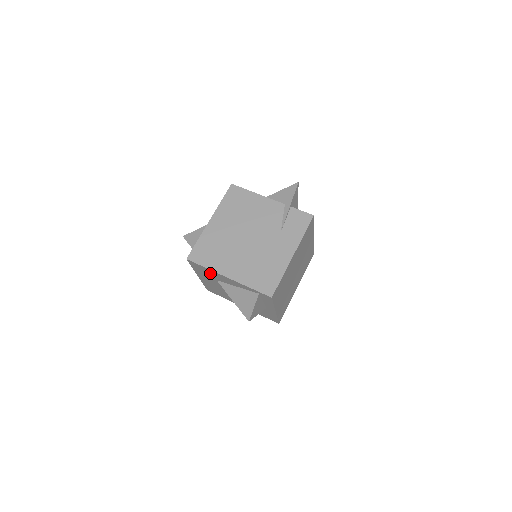
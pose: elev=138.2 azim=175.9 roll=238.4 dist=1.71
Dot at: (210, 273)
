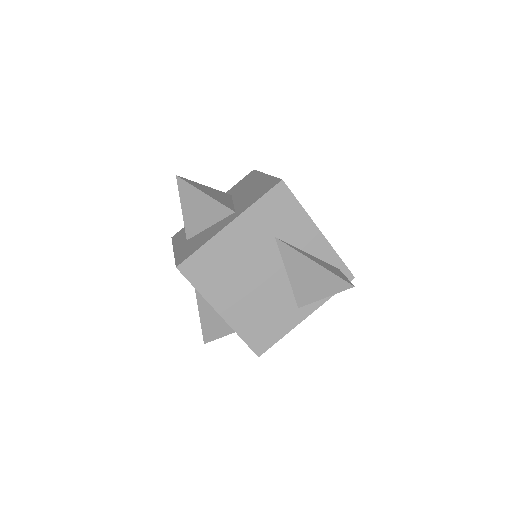
Dot at: (288, 218)
